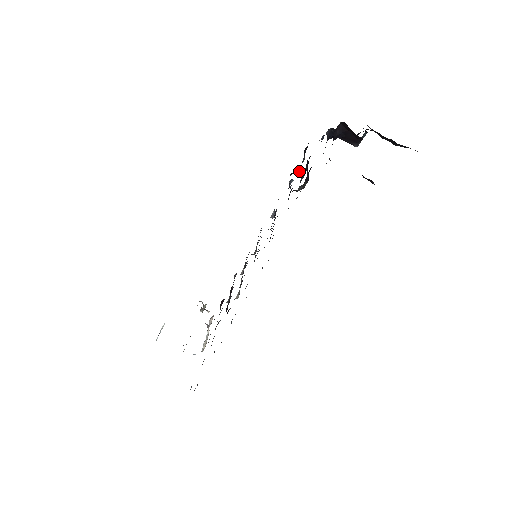
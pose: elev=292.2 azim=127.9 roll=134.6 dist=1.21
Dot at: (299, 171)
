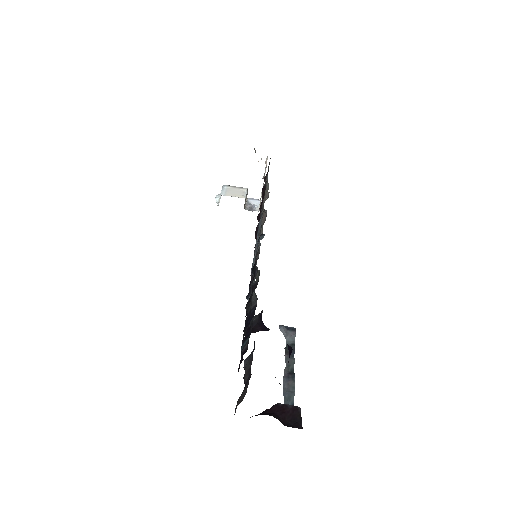
Dot at: occluded
